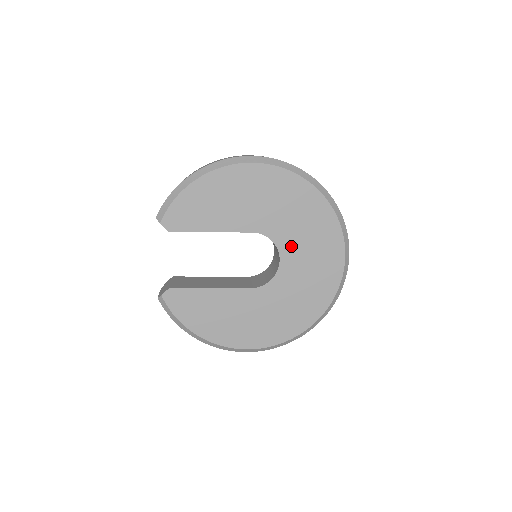
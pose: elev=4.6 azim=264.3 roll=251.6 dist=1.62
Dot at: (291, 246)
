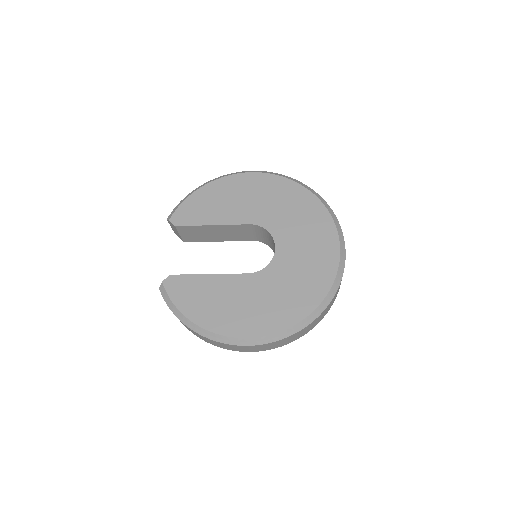
Dot at: (285, 234)
